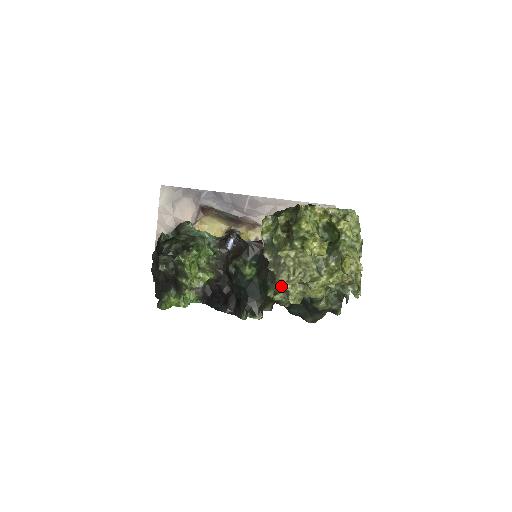
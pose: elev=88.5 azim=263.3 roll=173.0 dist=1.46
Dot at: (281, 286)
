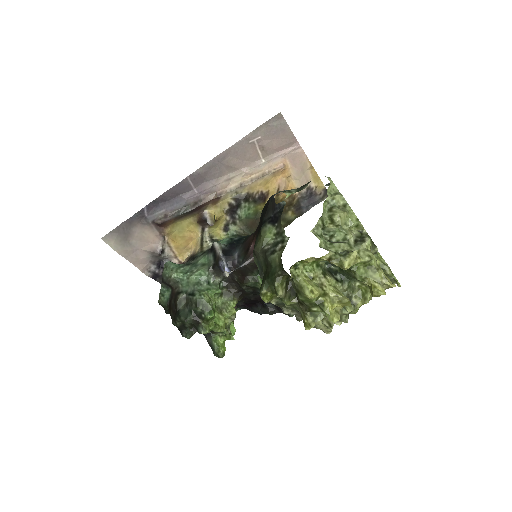
Dot at: occluded
